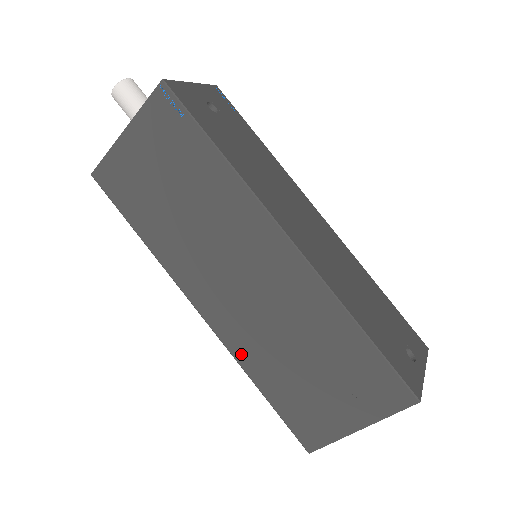
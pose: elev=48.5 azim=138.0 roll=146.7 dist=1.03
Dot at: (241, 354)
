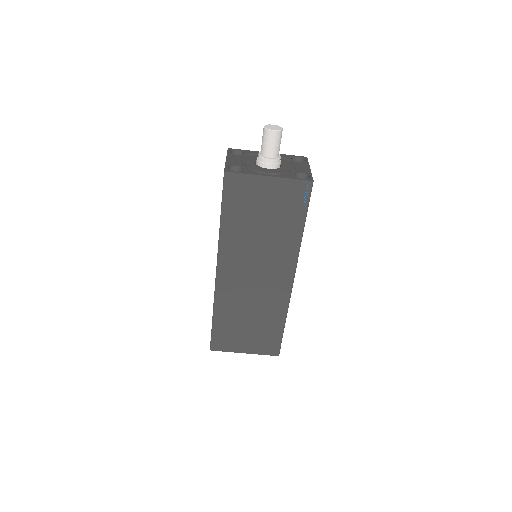
Dot at: (220, 301)
